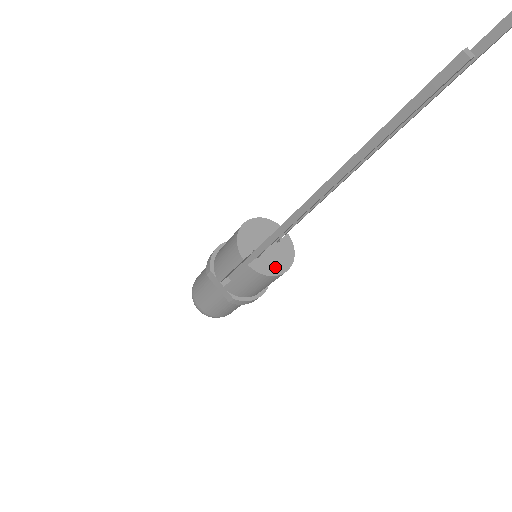
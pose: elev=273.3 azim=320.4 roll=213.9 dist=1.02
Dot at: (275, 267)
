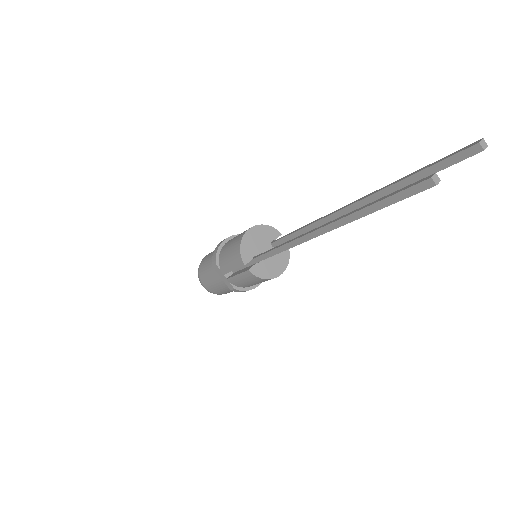
Dot at: (272, 271)
